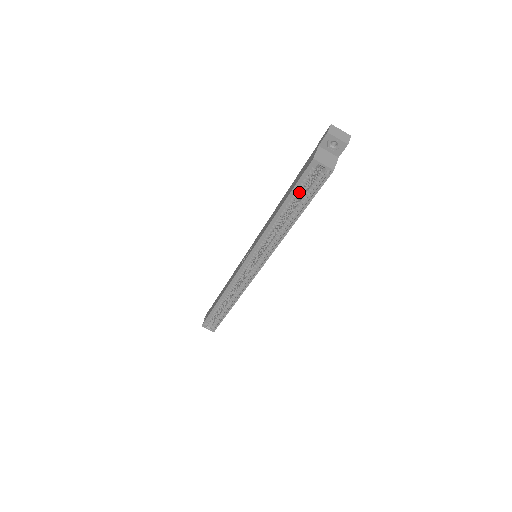
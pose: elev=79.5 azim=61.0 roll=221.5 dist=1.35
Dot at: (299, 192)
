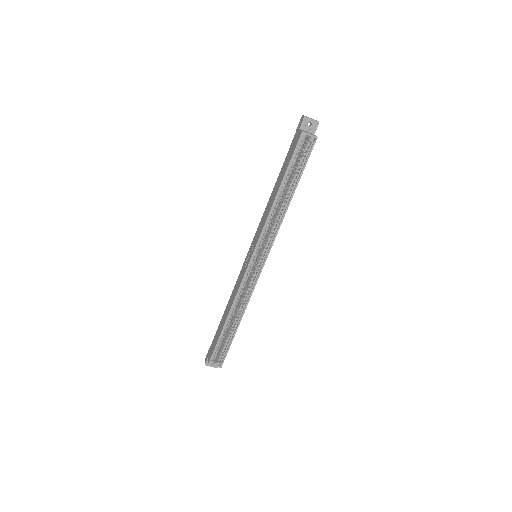
Dot at: (293, 167)
